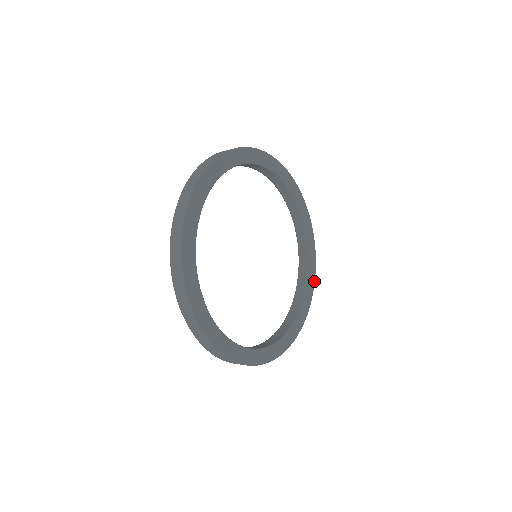
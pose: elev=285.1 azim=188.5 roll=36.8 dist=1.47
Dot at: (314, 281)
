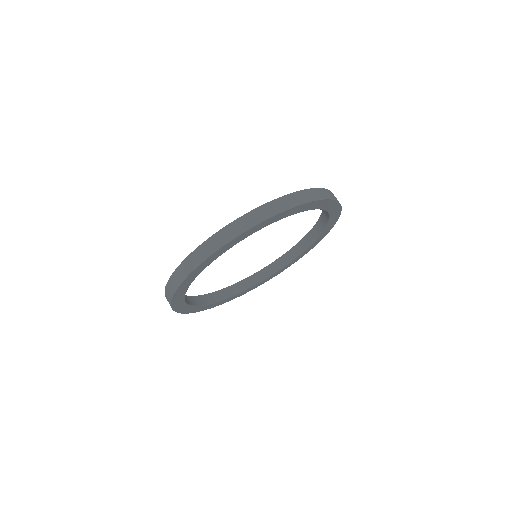
Dot at: (287, 267)
